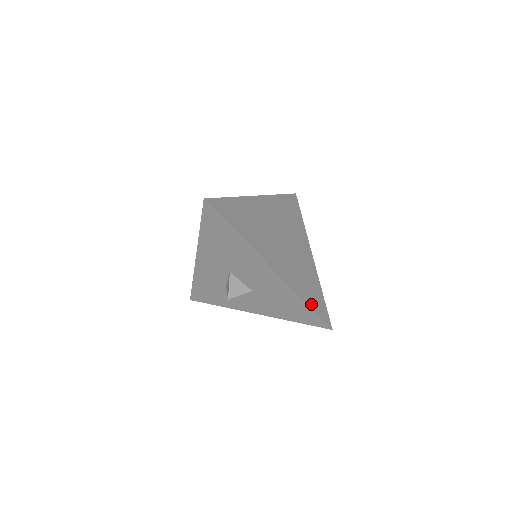
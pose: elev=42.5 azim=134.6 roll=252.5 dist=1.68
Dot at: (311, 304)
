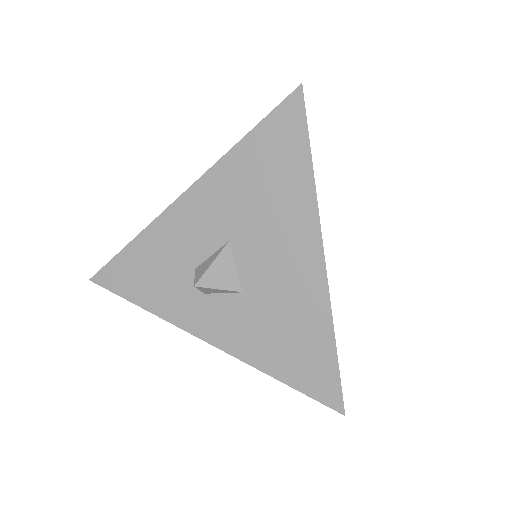
Dot at: (336, 353)
